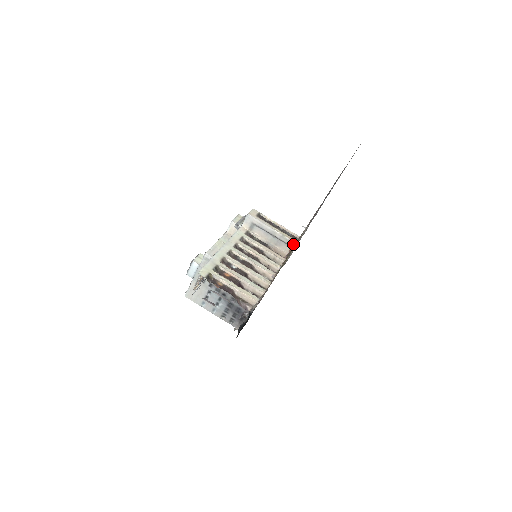
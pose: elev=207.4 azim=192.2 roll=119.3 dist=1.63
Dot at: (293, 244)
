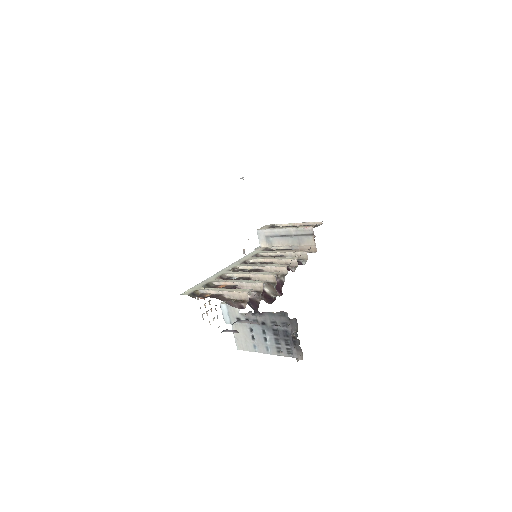
Dot at: (312, 231)
